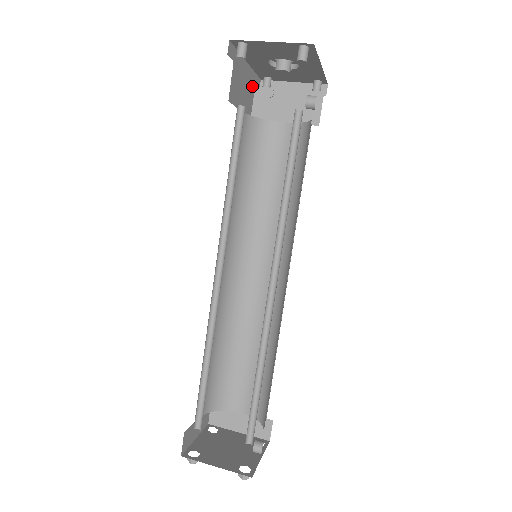
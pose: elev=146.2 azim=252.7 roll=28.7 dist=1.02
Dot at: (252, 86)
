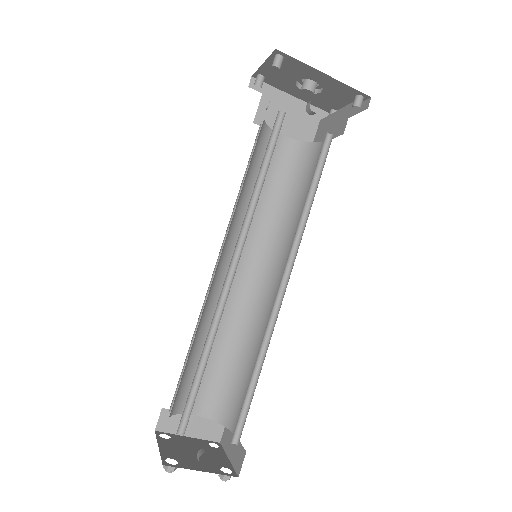
Dot at: (313, 119)
